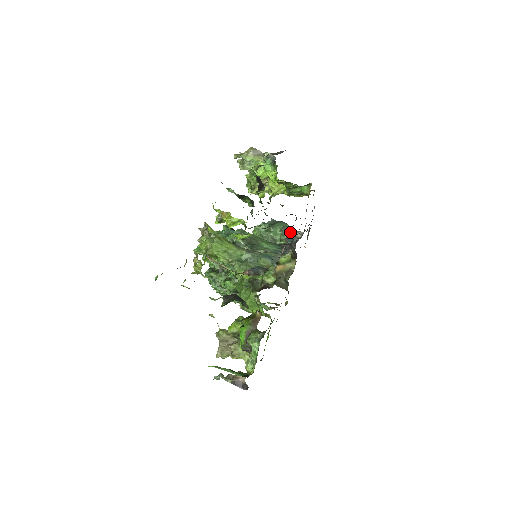
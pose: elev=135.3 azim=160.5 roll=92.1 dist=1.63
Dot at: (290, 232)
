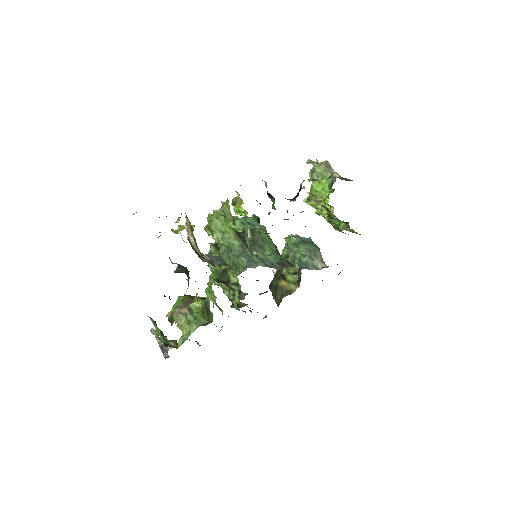
Dot at: (314, 258)
